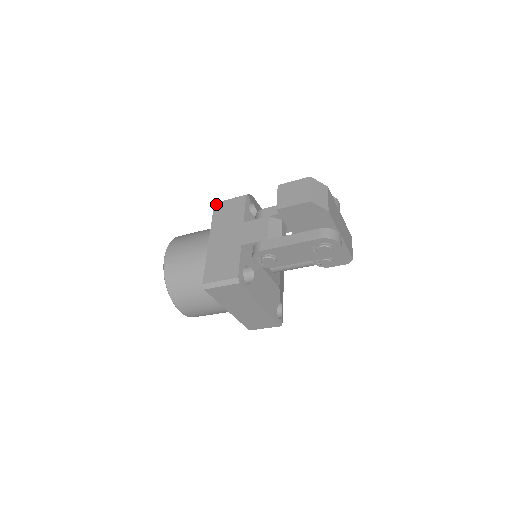
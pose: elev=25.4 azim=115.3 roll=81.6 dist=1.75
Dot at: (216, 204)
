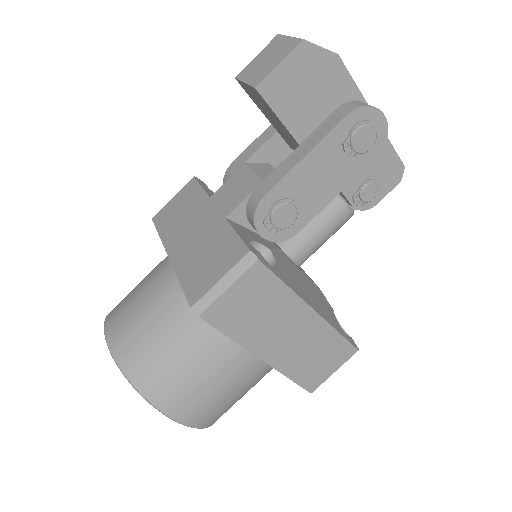
Dot at: (155, 217)
